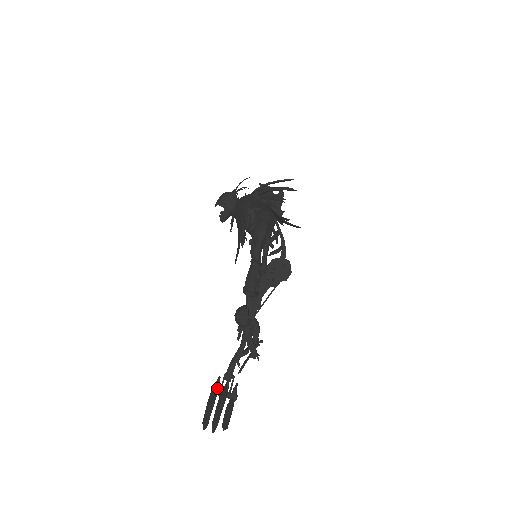
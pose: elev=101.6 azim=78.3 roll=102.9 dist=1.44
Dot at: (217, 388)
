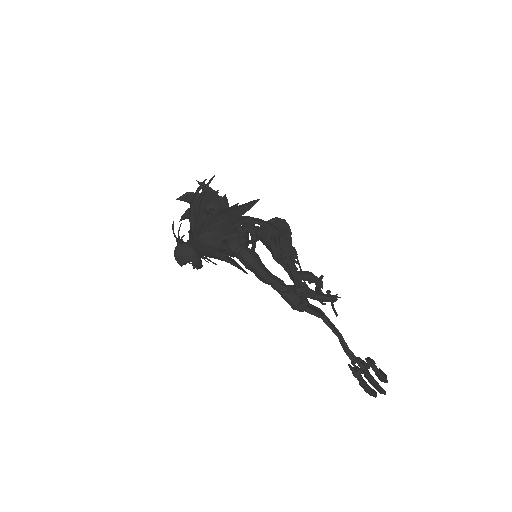
Dot at: (357, 374)
